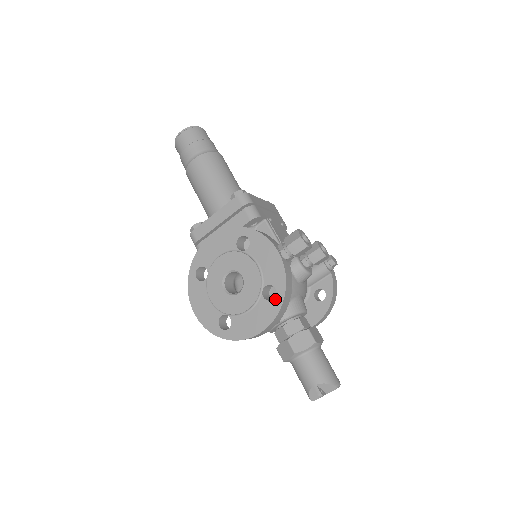
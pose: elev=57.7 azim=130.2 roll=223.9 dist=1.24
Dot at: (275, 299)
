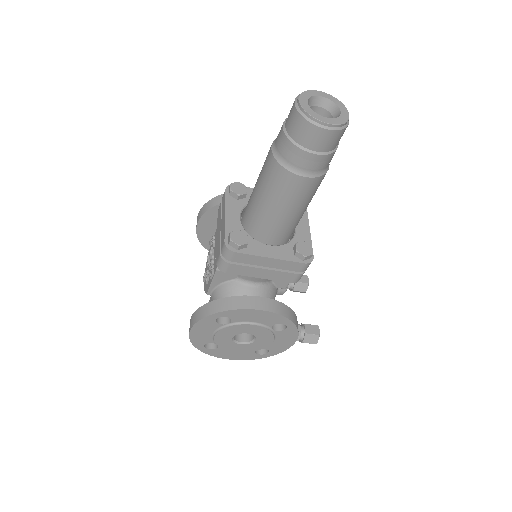
Dot at: (262, 355)
